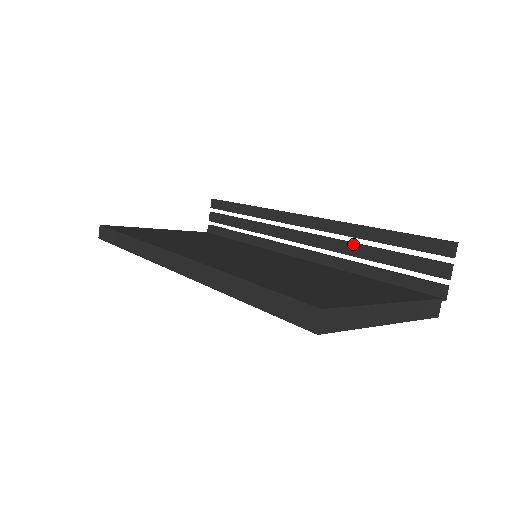
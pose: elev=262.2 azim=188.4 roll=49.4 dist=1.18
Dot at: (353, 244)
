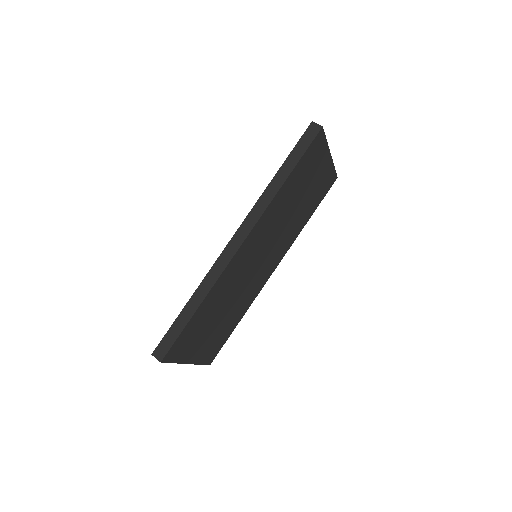
Dot at: occluded
